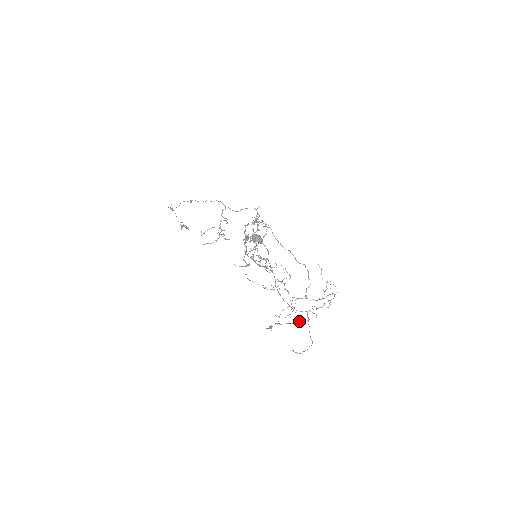
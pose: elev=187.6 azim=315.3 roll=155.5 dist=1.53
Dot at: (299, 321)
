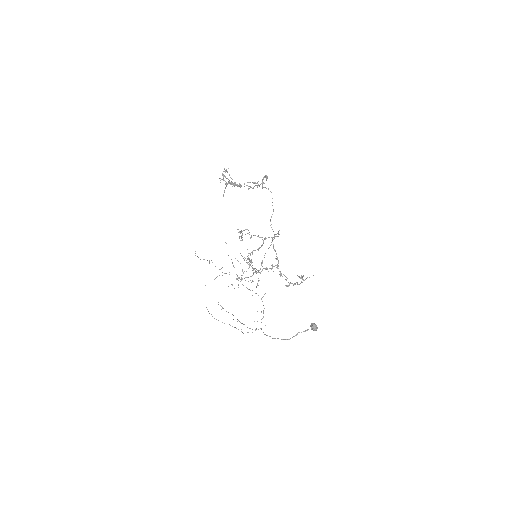
Dot at: (252, 329)
